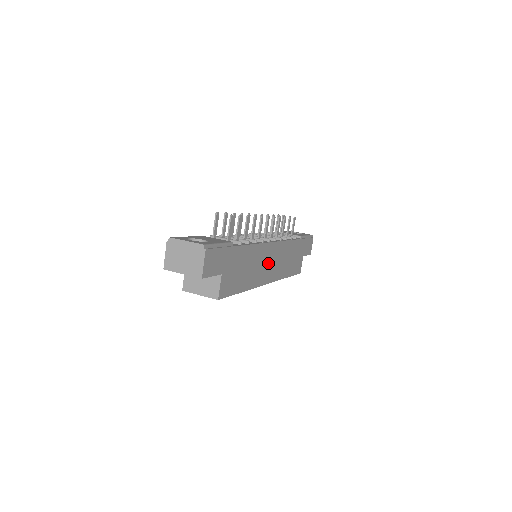
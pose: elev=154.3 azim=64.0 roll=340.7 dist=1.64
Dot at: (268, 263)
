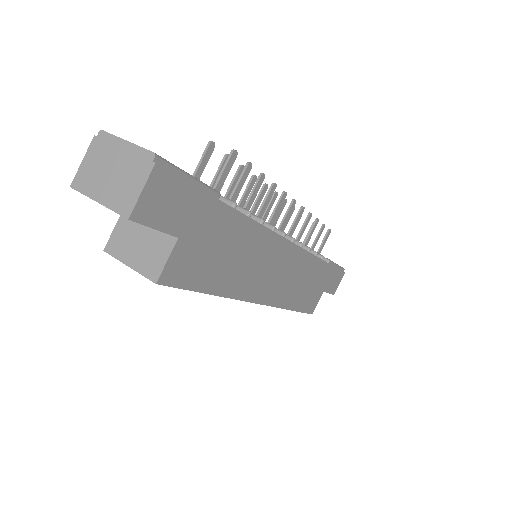
Dot at: (271, 270)
